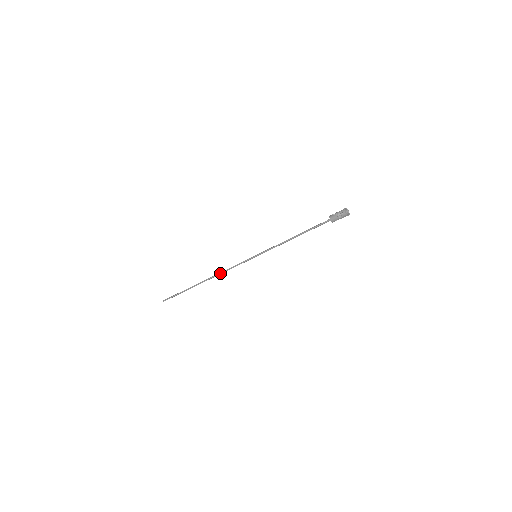
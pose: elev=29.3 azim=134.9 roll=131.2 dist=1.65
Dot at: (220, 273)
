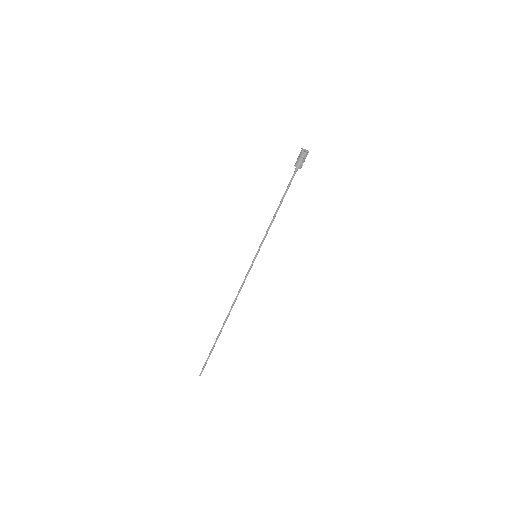
Dot at: (234, 300)
